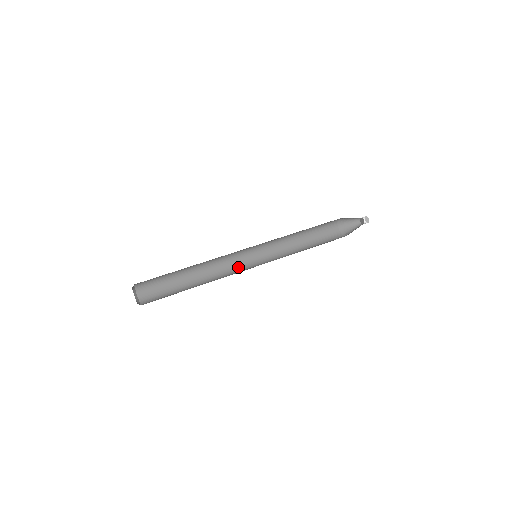
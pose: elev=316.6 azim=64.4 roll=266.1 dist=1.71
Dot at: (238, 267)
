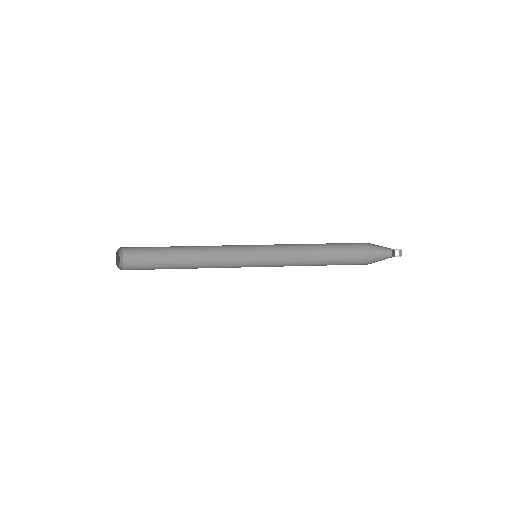
Dot at: (235, 267)
